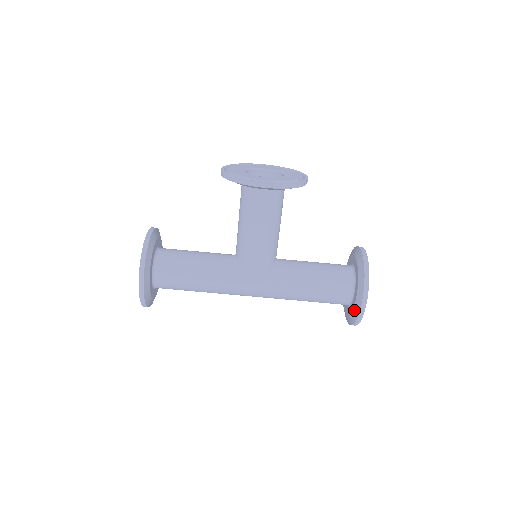
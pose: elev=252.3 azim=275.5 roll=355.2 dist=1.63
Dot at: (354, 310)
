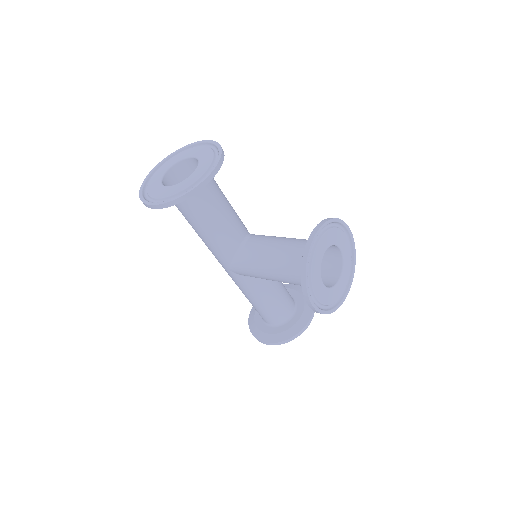
Dot at: (258, 331)
